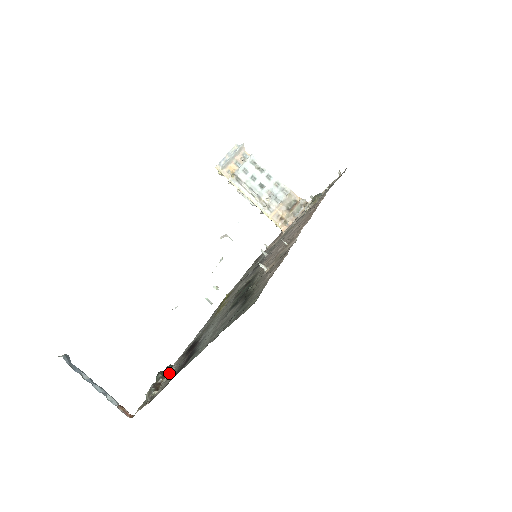
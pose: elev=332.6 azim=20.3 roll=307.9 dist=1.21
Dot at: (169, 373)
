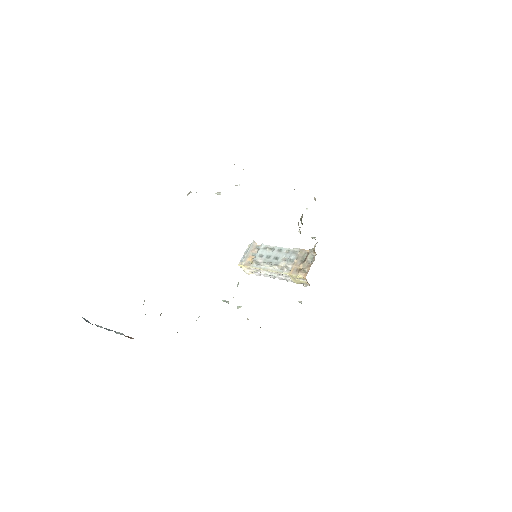
Dot at: occluded
